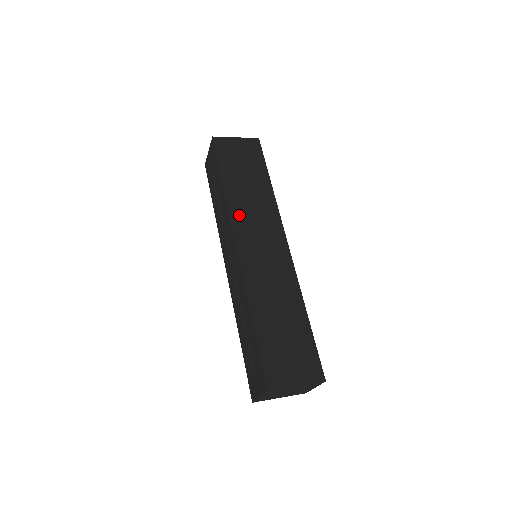
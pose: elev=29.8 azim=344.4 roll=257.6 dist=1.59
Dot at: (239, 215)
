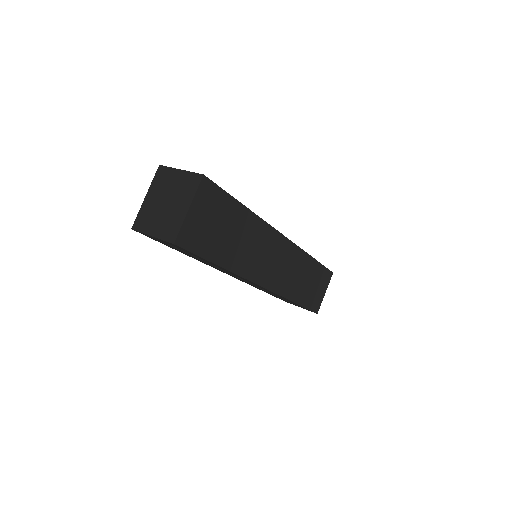
Dot at: (251, 269)
